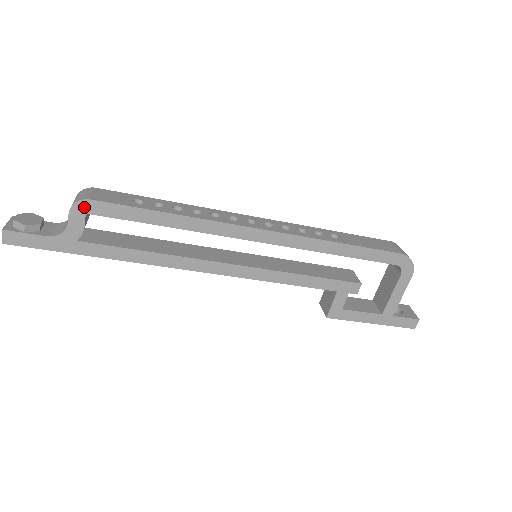
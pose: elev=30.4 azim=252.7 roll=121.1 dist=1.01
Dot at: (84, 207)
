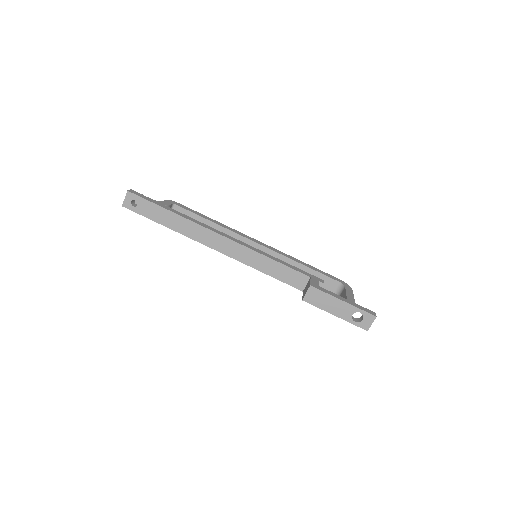
Dot at: (173, 202)
